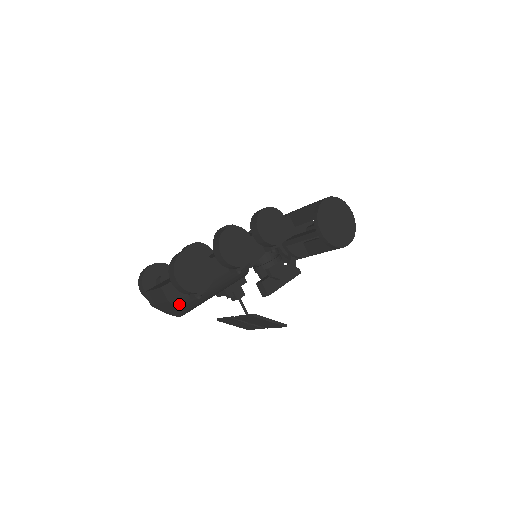
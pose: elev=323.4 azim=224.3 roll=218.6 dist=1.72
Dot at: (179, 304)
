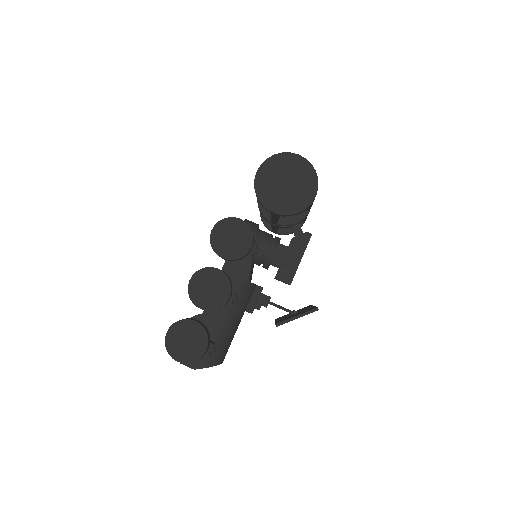
Dot at: (205, 364)
